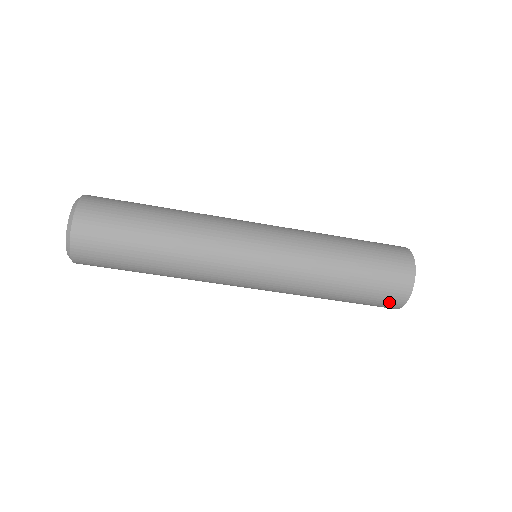
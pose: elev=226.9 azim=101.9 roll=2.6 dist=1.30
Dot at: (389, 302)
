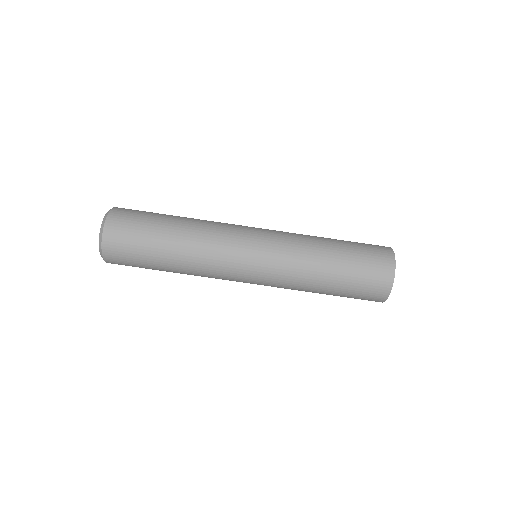
Dot at: (376, 288)
